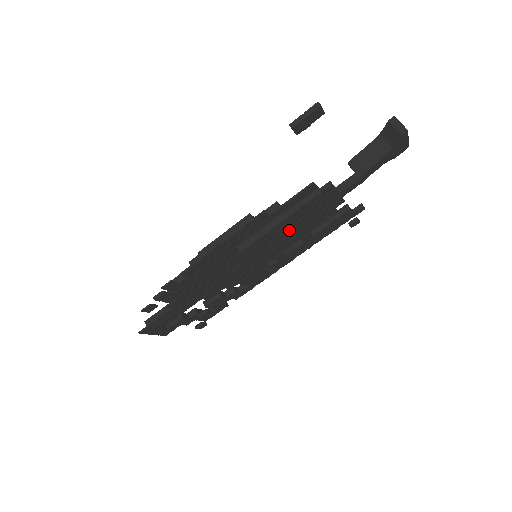
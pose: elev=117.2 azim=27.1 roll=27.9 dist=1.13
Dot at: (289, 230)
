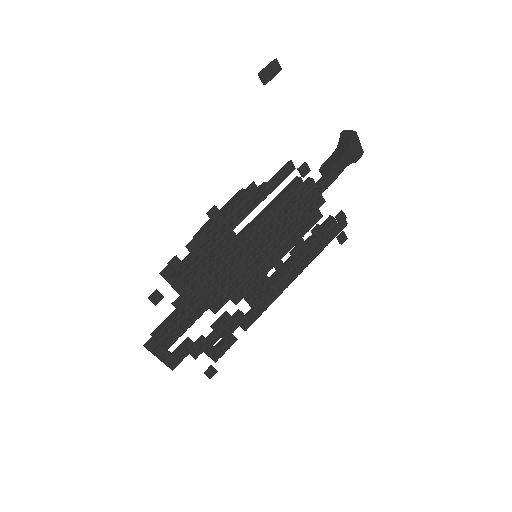
Dot at: (281, 223)
